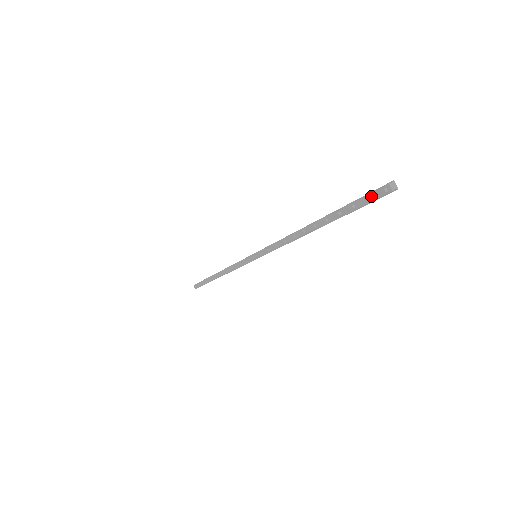
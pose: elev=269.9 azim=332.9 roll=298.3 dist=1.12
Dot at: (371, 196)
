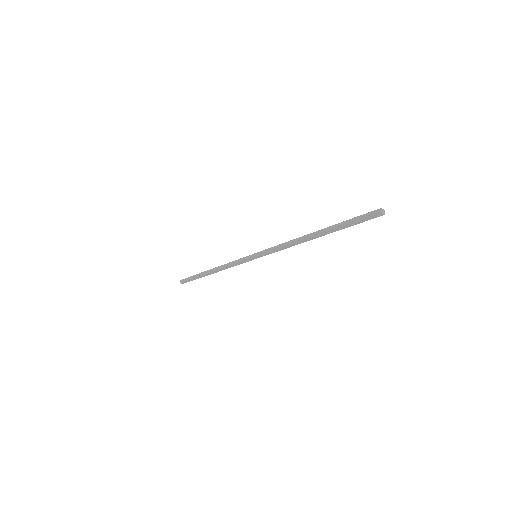
Dot at: (368, 219)
